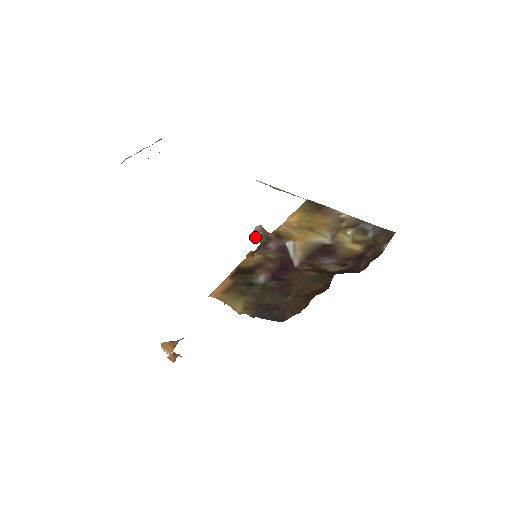
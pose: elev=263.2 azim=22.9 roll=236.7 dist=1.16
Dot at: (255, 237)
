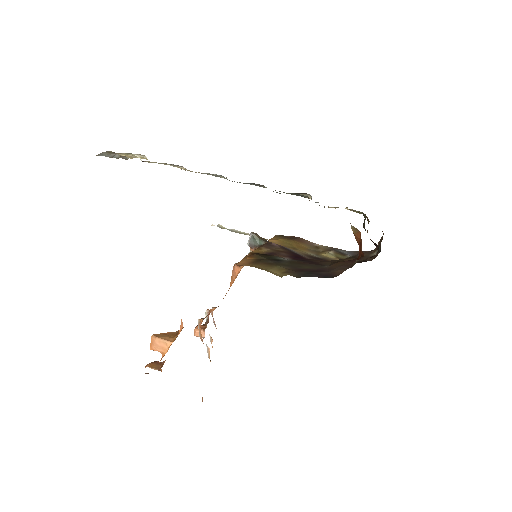
Dot at: (250, 242)
